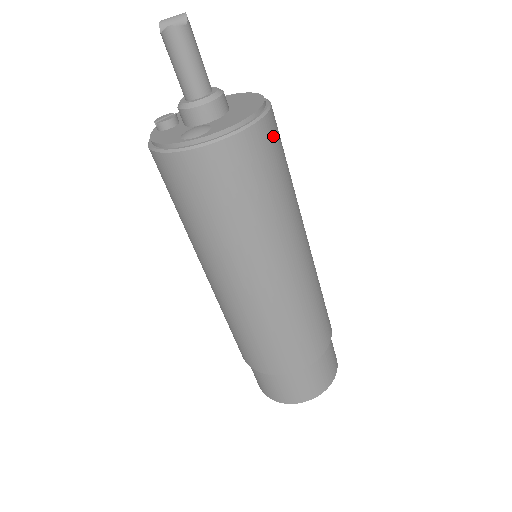
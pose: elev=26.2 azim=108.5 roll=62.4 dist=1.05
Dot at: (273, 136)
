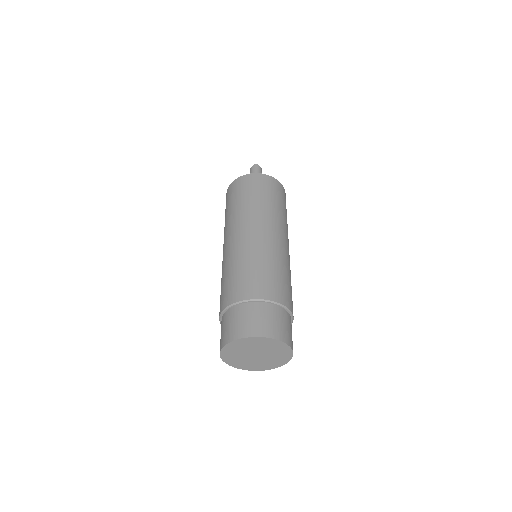
Dot at: (285, 198)
